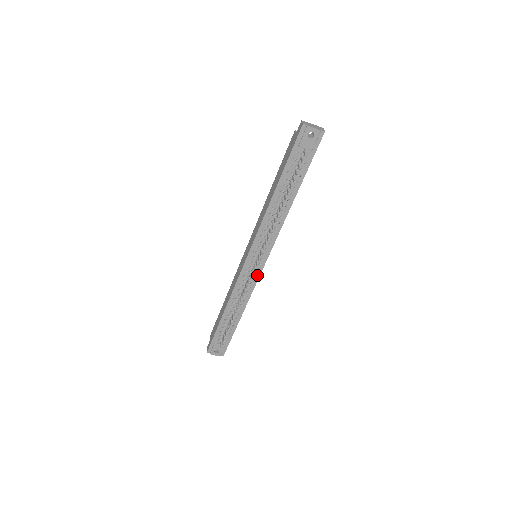
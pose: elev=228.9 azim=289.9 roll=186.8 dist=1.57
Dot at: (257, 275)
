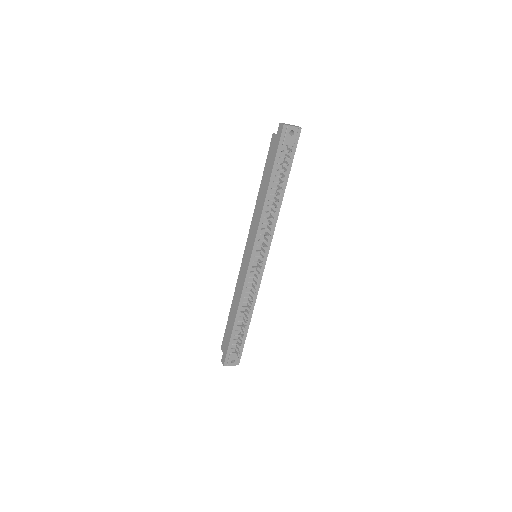
Dot at: (261, 273)
